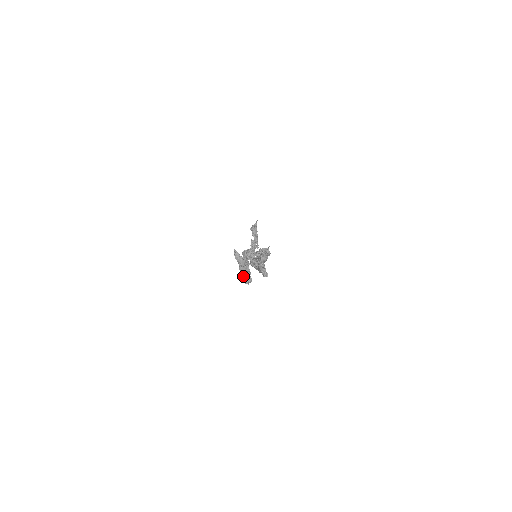
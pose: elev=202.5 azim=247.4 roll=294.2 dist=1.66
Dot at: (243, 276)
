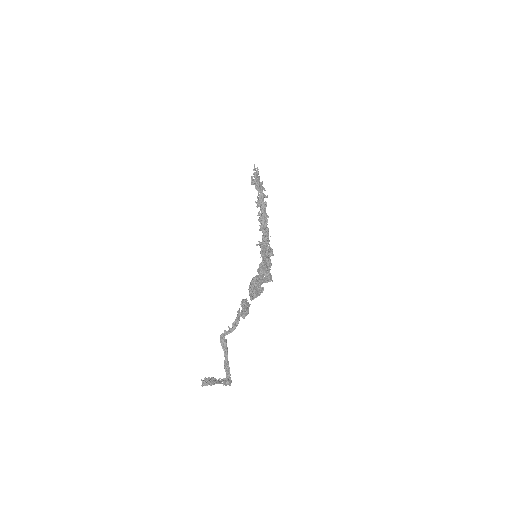
Dot at: (223, 383)
